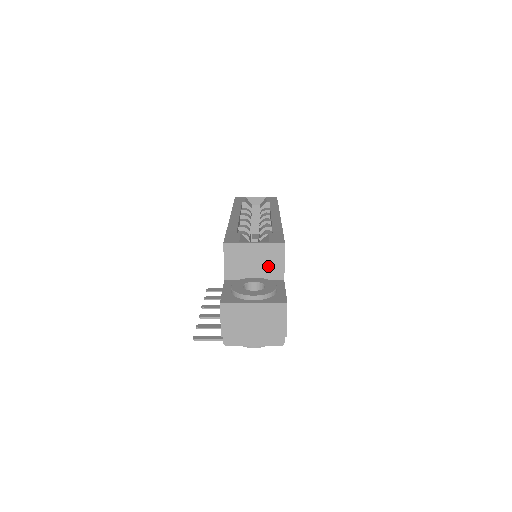
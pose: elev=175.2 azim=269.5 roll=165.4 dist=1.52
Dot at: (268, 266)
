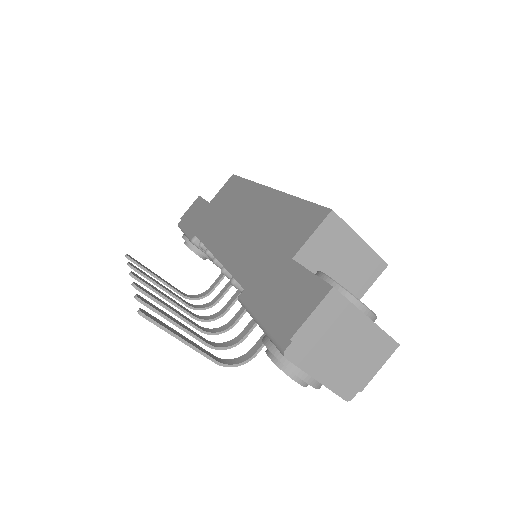
Dot at: (351, 279)
